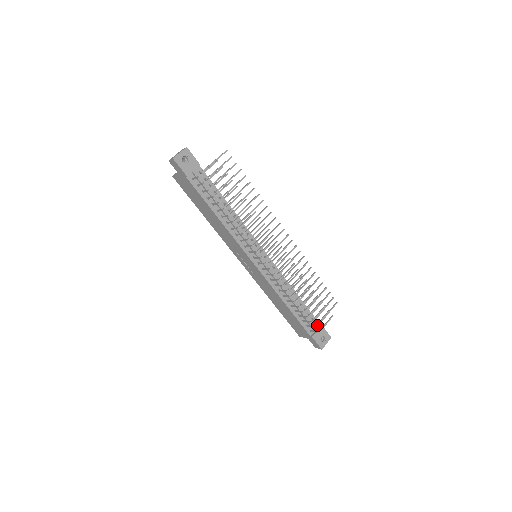
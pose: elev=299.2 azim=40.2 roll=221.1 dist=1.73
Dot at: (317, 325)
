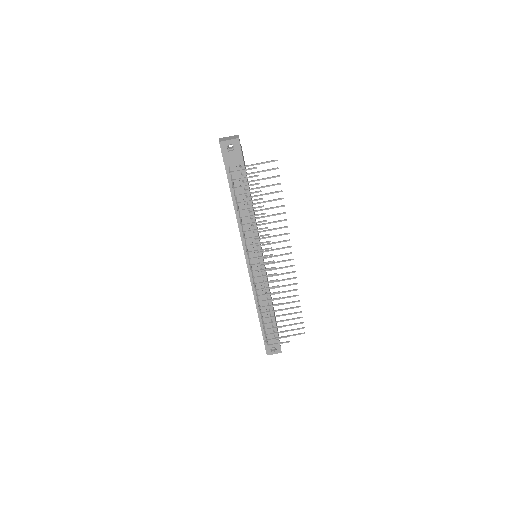
Dot at: (269, 340)
